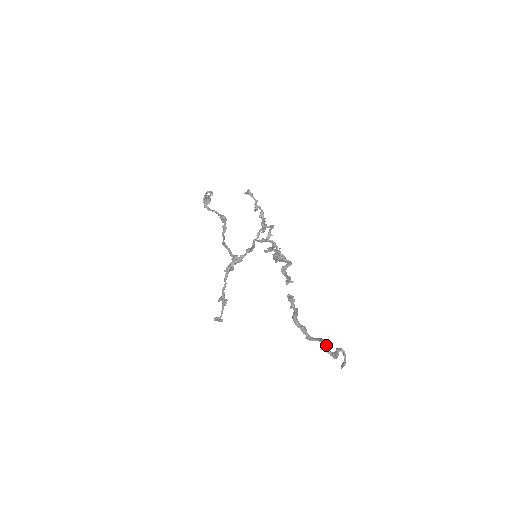
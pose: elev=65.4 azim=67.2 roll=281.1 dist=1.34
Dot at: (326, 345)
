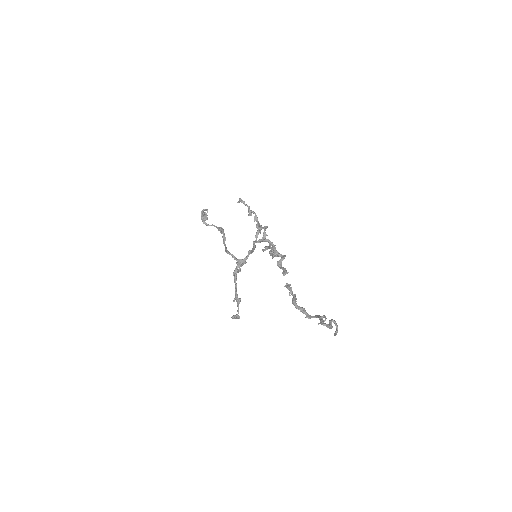
Dot at: (322, 319)
